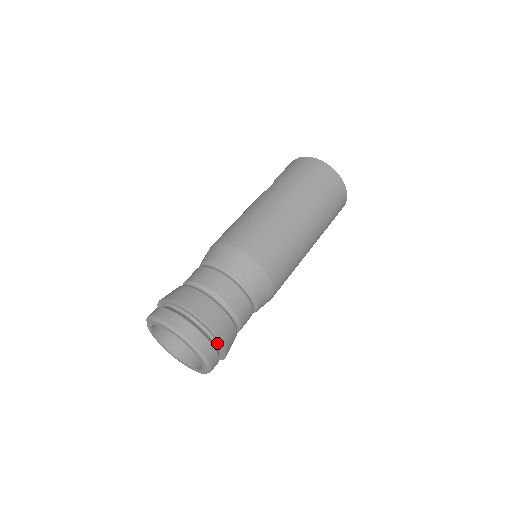
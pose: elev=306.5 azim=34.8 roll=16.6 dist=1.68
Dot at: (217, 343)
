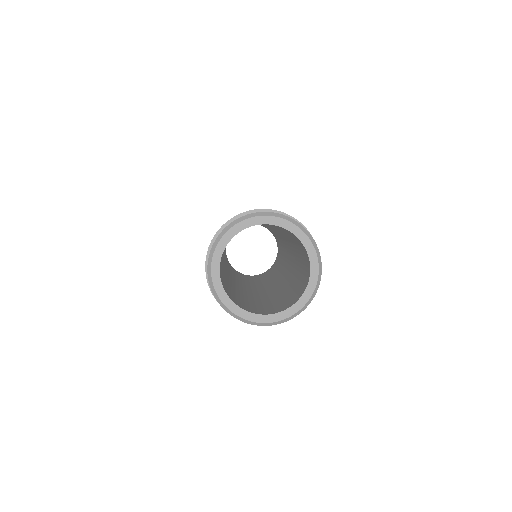
Dot at: occluded
